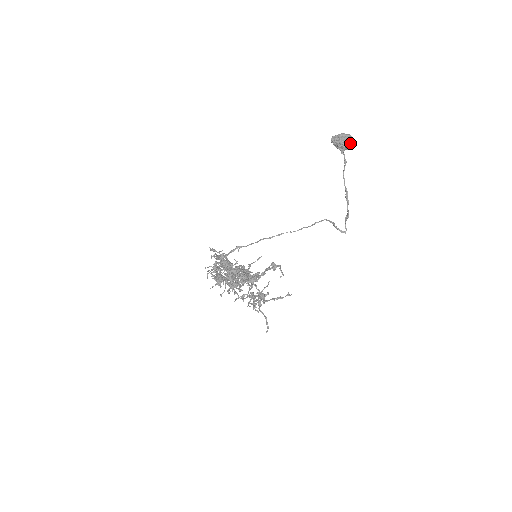
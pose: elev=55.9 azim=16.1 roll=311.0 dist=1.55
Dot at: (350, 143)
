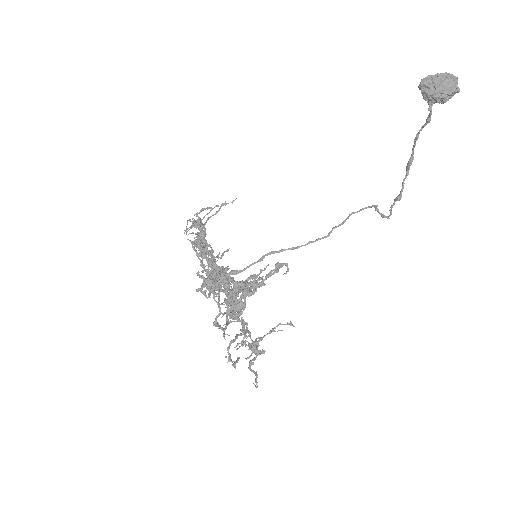
Dot at: (449, 96)
